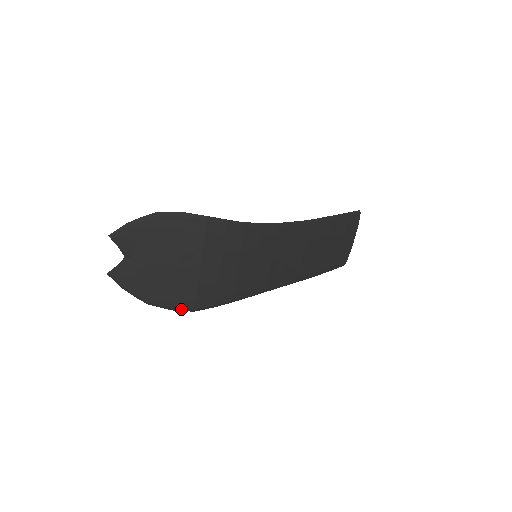
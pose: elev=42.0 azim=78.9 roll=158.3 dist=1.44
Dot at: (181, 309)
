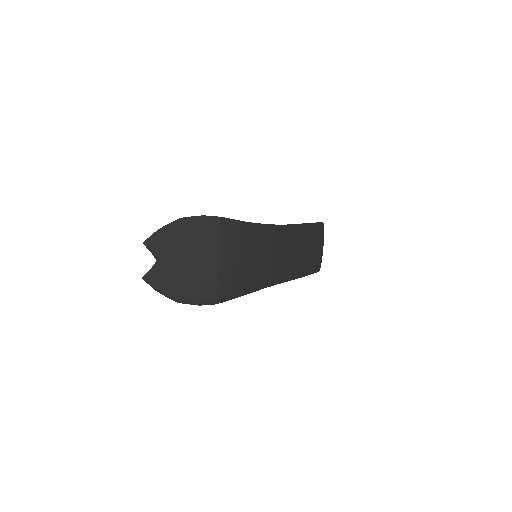
Dot at: (206, 303)
